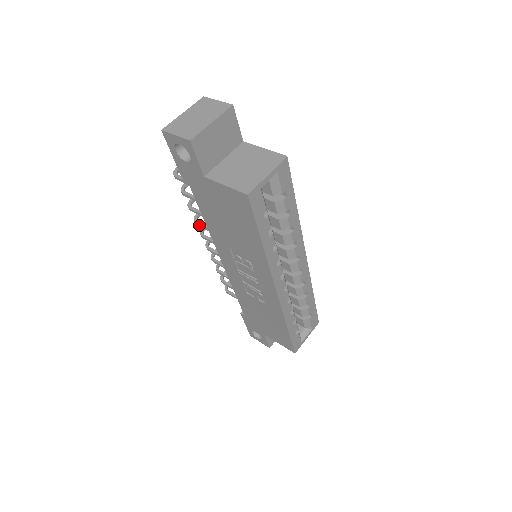
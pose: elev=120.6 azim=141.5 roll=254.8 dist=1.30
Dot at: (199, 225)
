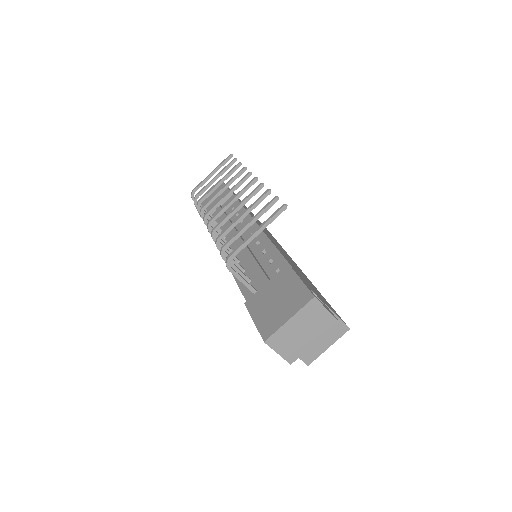
Dot at: occluded
